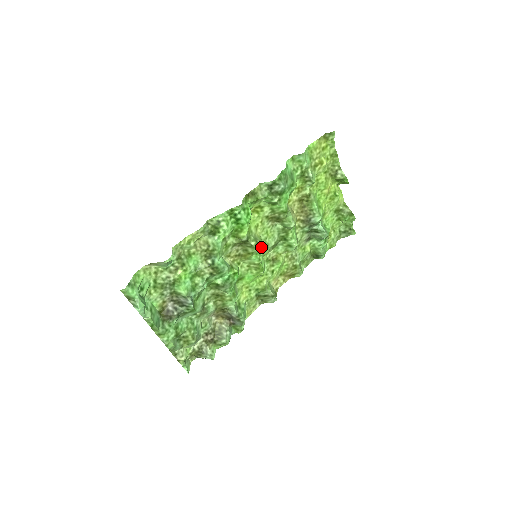
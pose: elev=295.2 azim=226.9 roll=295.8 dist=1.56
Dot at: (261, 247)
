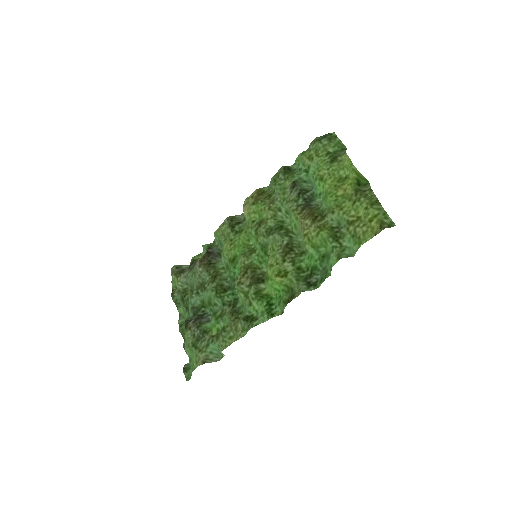
Dot at: occluded
